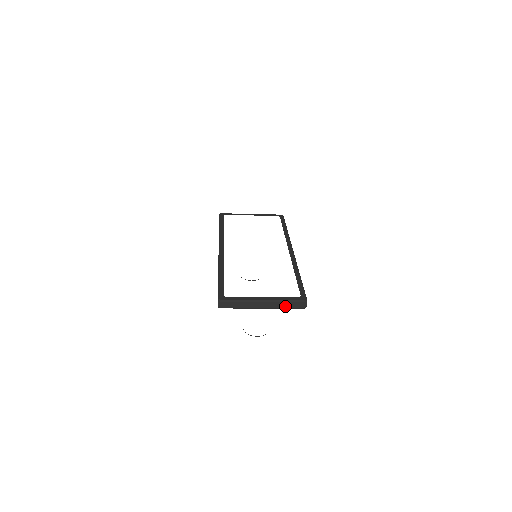
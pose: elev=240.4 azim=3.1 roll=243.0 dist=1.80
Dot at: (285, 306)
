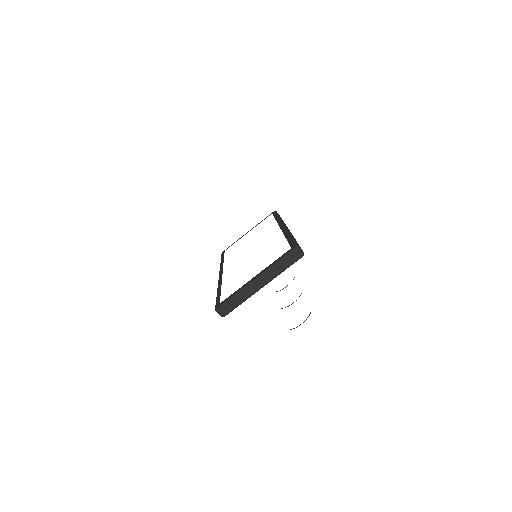
Dot at: (281, 268)
